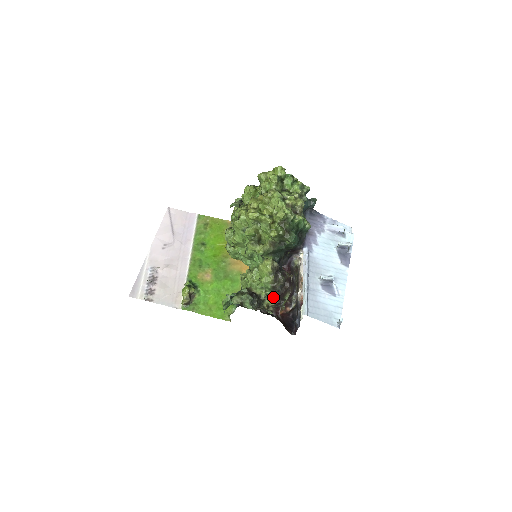
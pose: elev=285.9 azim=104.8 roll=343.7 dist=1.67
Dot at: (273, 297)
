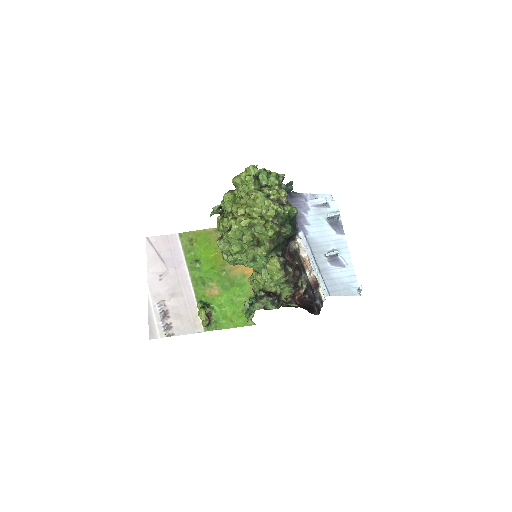
Dot at: (288, 289)
